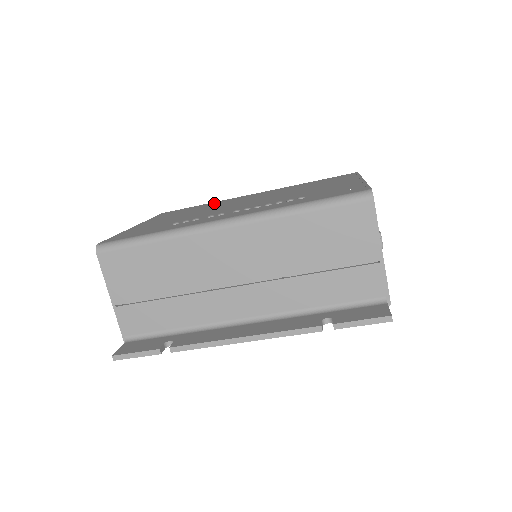
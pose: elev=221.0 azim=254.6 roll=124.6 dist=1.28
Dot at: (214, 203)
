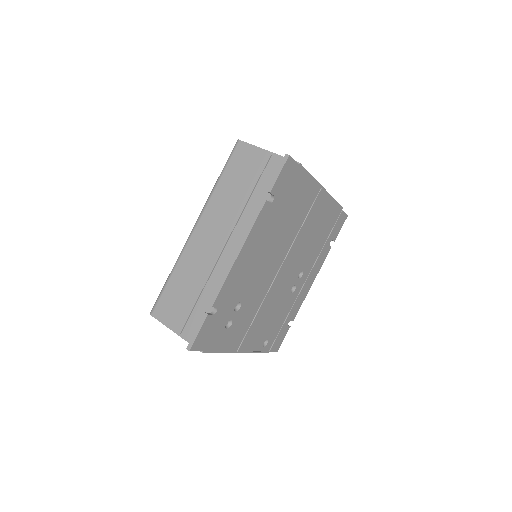
Dot at: occluded
